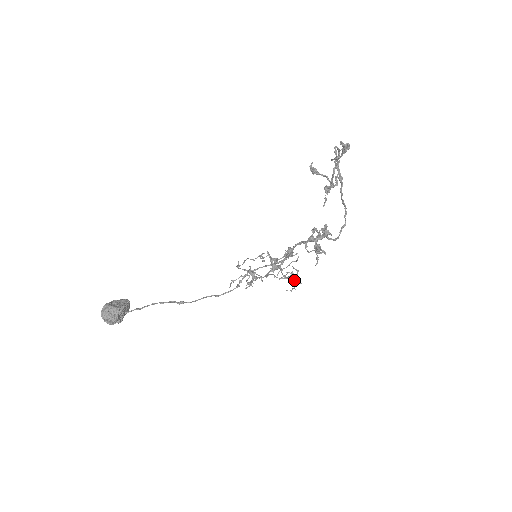
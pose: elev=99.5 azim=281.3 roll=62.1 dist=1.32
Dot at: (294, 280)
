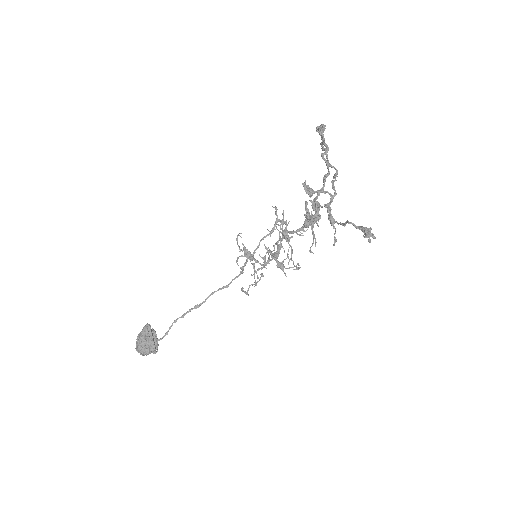
Dot at: (287, 238)
